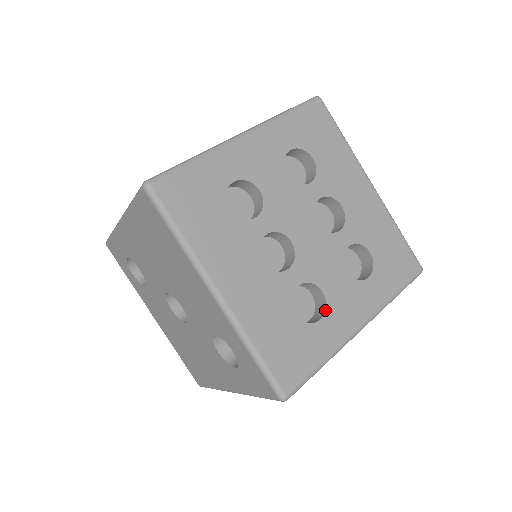
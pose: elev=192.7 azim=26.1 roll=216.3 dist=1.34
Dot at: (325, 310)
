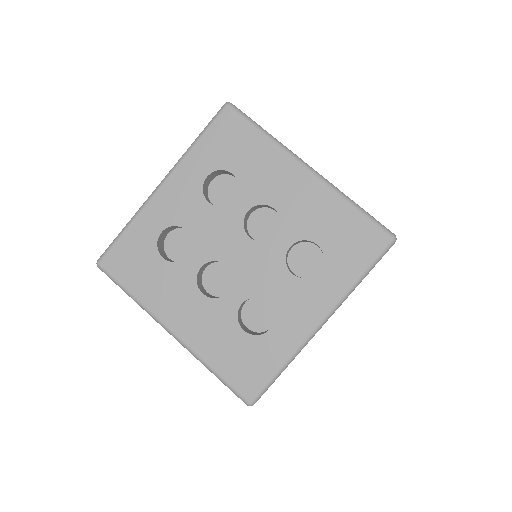
Dot at: (274, 318)
